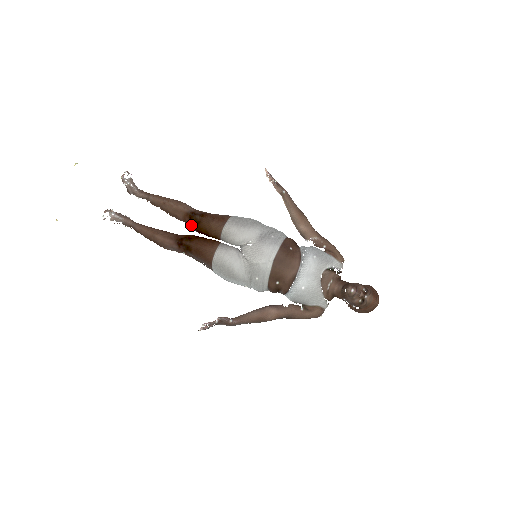
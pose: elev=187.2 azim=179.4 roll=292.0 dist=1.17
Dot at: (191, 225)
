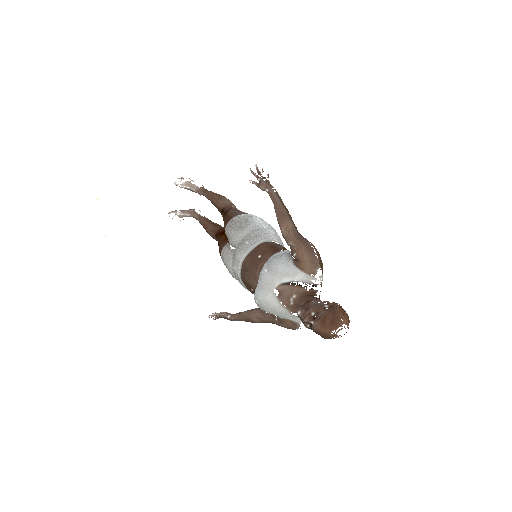
Dot at: occluded
